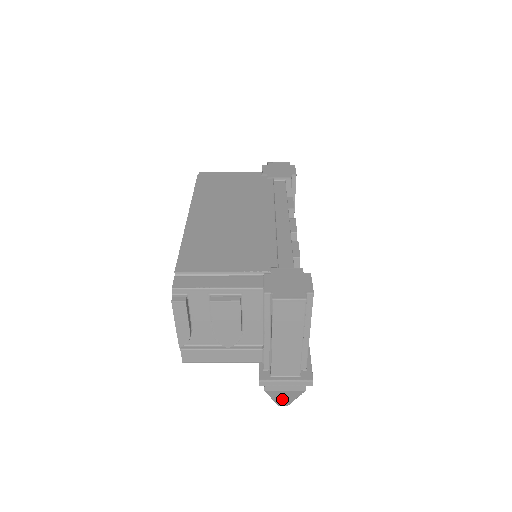
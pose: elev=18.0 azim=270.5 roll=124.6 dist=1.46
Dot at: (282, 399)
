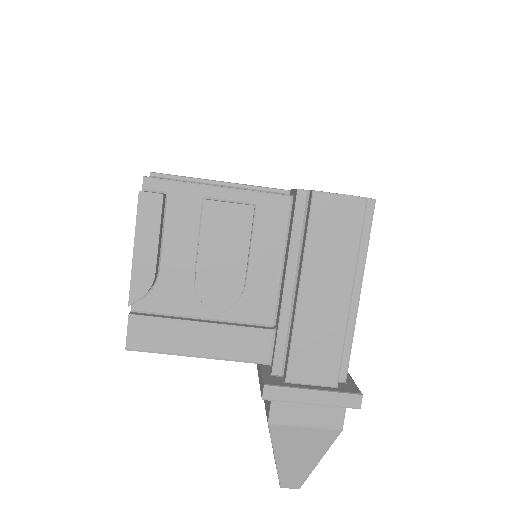
Dot at: (293, 461)
